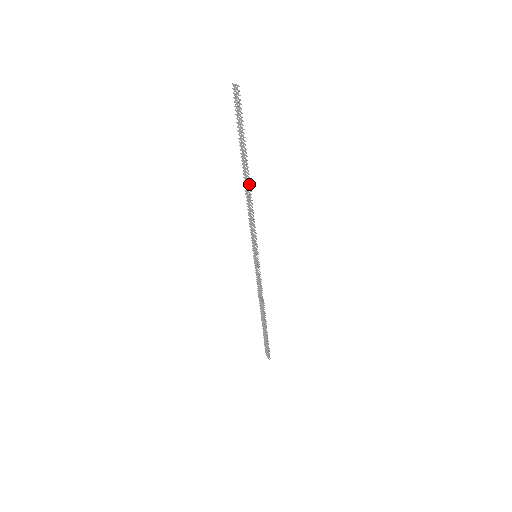
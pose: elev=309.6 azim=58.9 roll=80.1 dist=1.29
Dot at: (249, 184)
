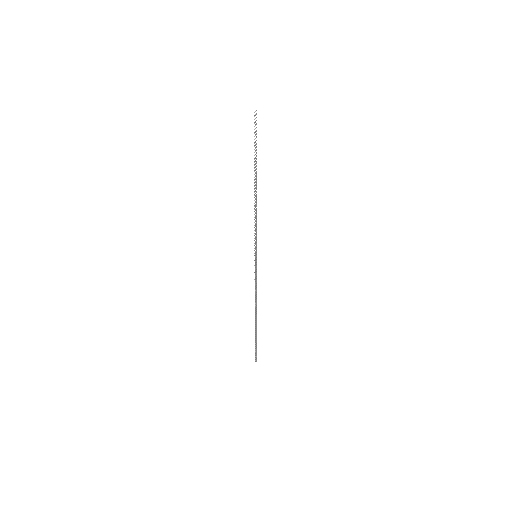
Dot at: (255, 190)
